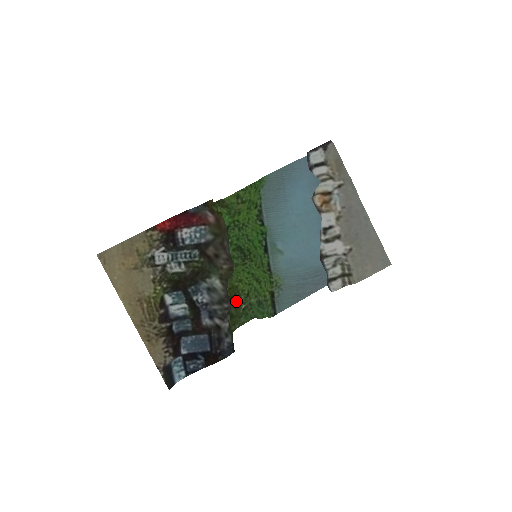
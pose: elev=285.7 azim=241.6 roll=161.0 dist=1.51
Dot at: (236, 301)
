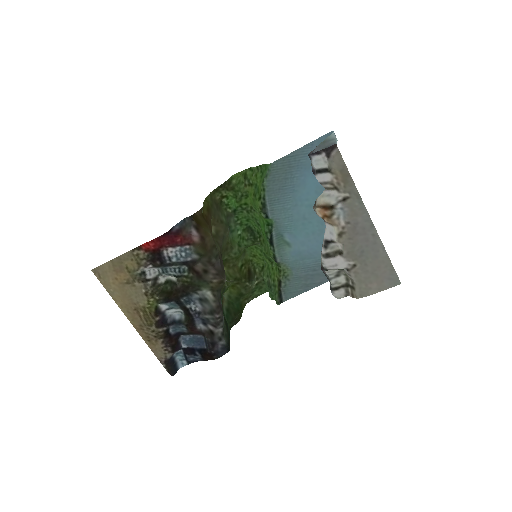
Dot at: (245, 283)
